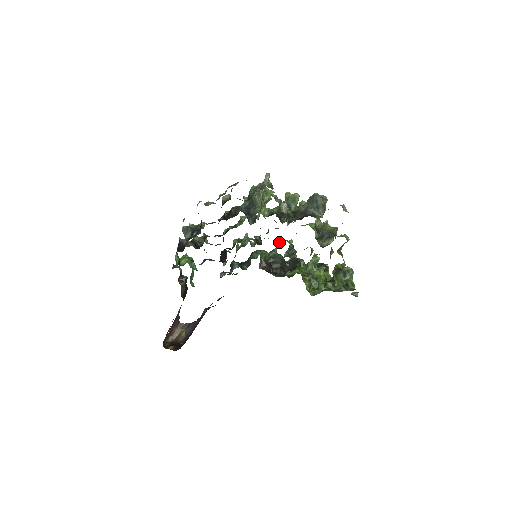
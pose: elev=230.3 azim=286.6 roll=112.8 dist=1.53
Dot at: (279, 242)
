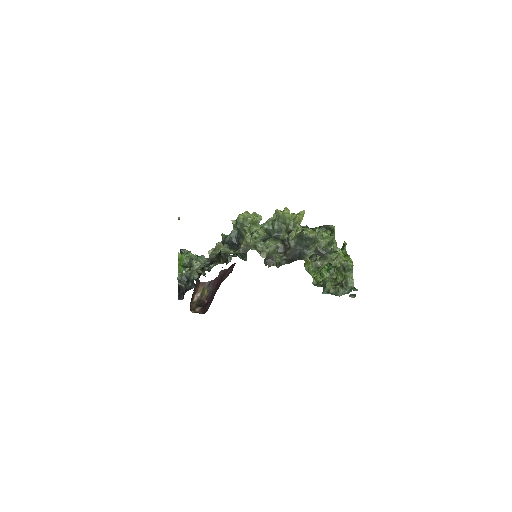
Dot at: occluded
